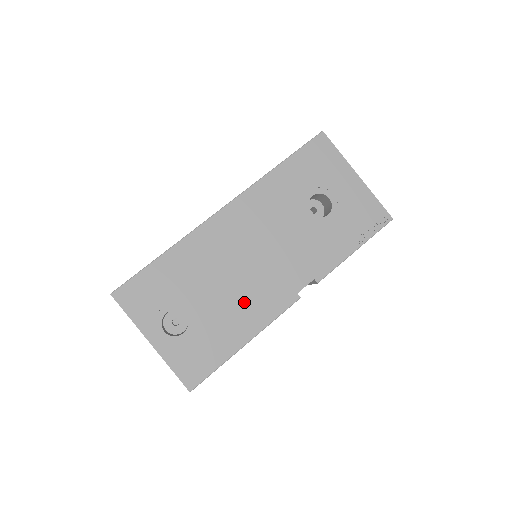
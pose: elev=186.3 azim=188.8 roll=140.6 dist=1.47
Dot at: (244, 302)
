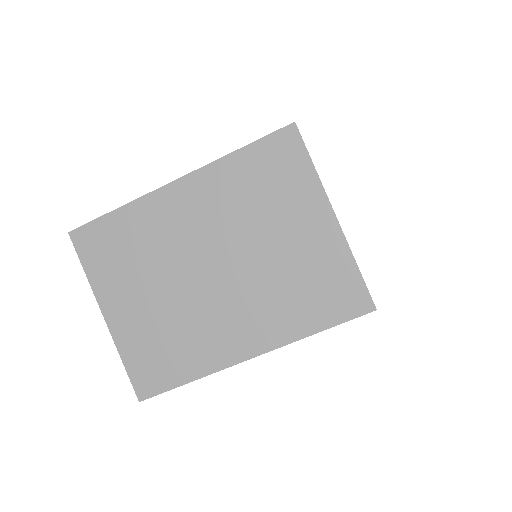
Dot at: occluded
